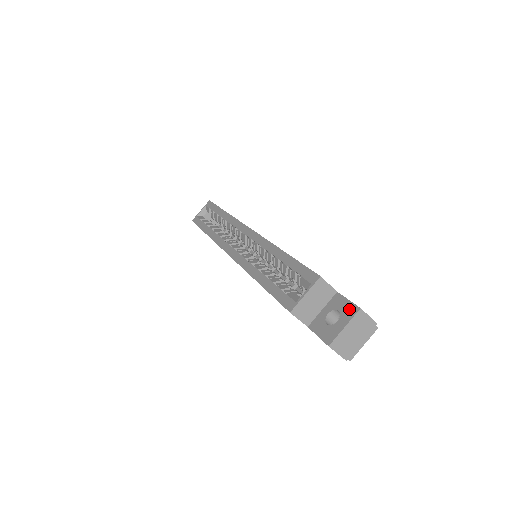
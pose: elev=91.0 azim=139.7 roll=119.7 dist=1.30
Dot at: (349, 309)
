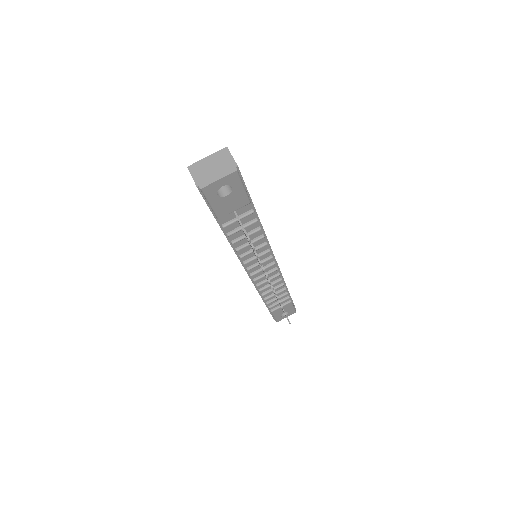
Dot at: occluded
